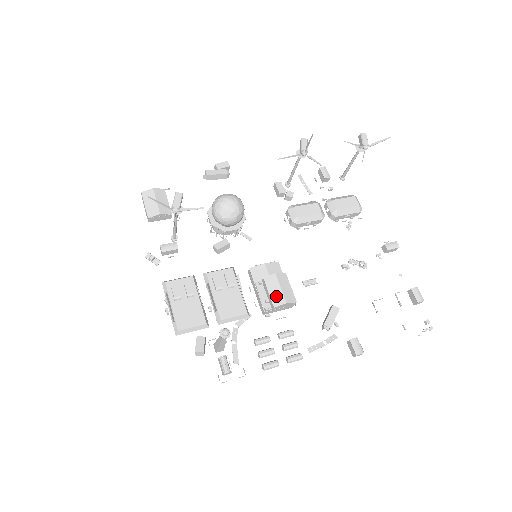
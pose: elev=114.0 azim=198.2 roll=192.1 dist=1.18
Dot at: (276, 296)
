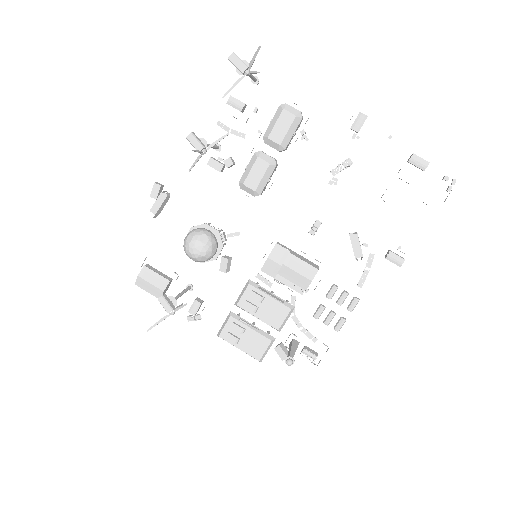
Dot at: (299, 281)
